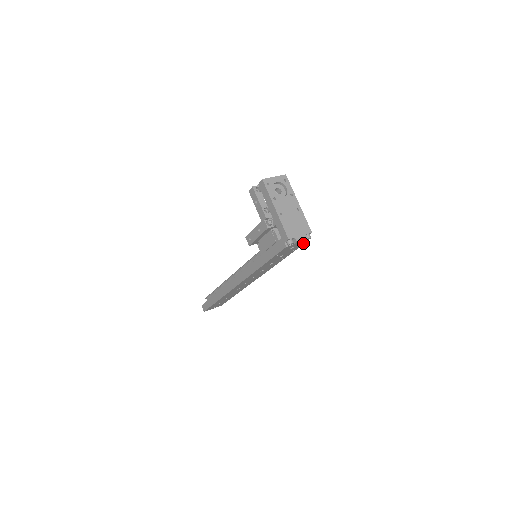
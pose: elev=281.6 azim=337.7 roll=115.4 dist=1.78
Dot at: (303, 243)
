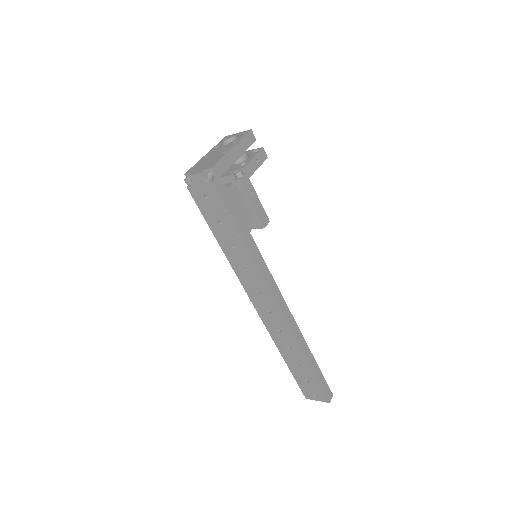
Dot at: (215, 190)
